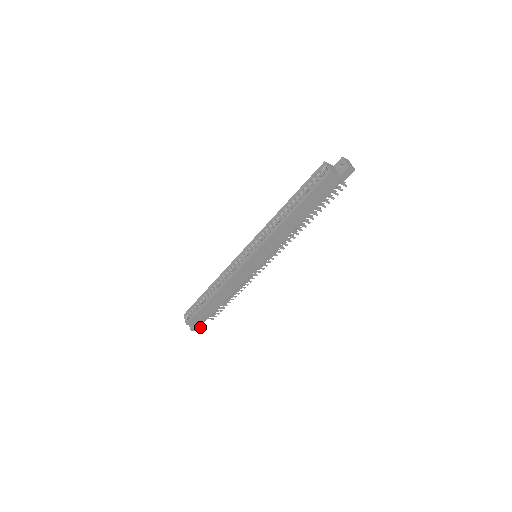
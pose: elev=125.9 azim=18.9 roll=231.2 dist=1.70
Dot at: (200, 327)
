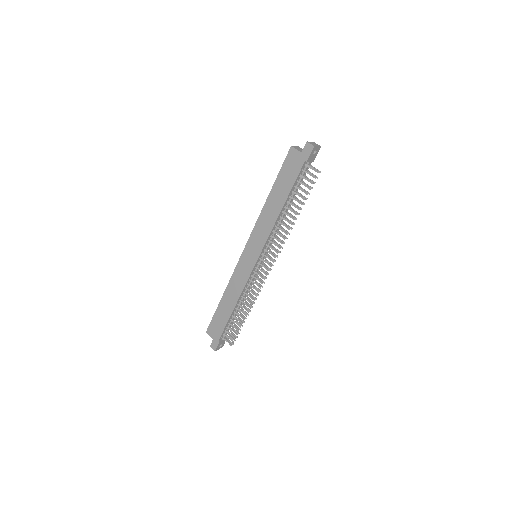
Dot at: (217, 346)
